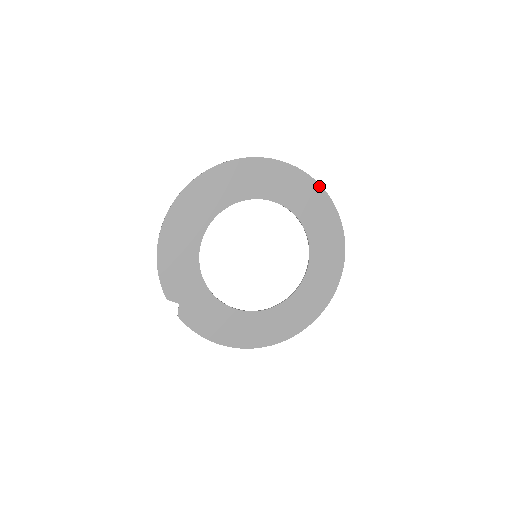
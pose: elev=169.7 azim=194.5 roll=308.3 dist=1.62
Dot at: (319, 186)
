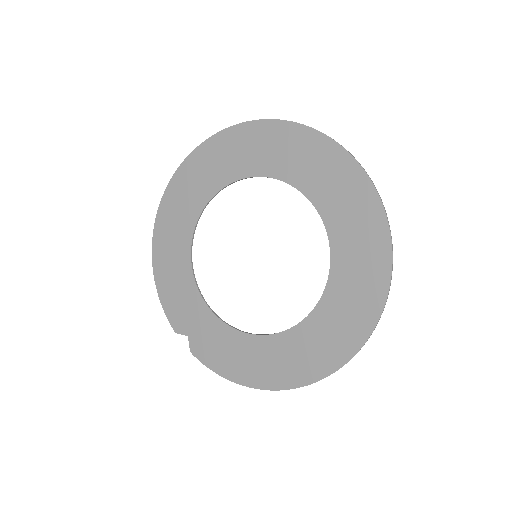
Dot at: (309, 129)
